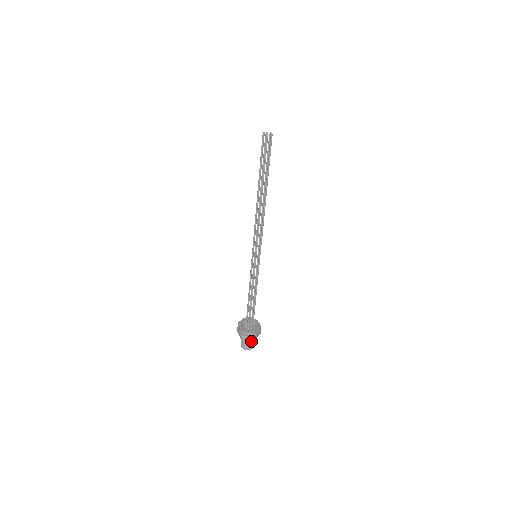
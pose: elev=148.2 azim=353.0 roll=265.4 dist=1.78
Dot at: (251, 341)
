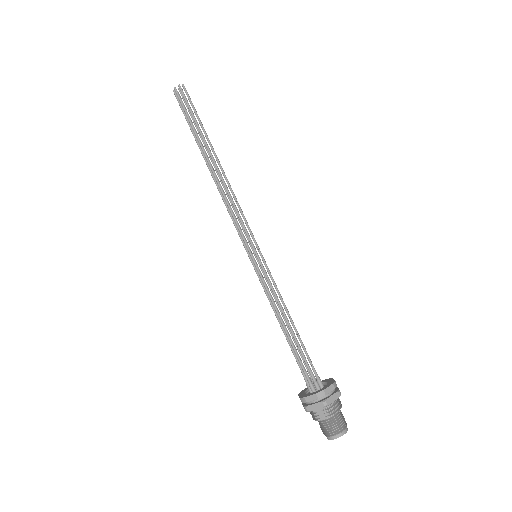
Dot at: (329, 414)
